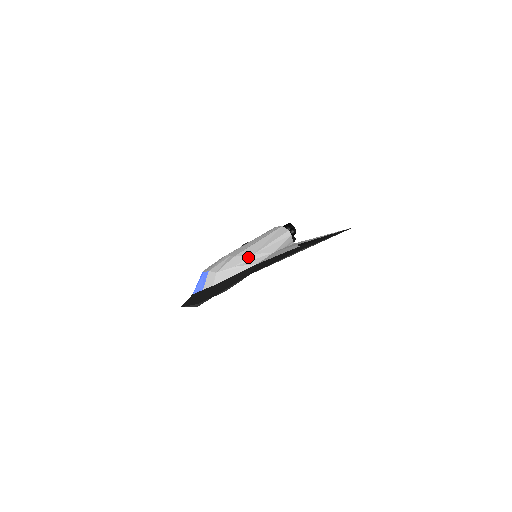
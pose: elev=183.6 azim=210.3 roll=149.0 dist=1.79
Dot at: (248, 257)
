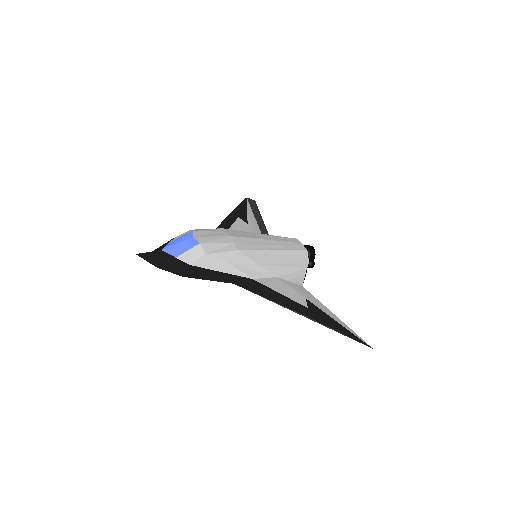
Dot at: (251, 263)
